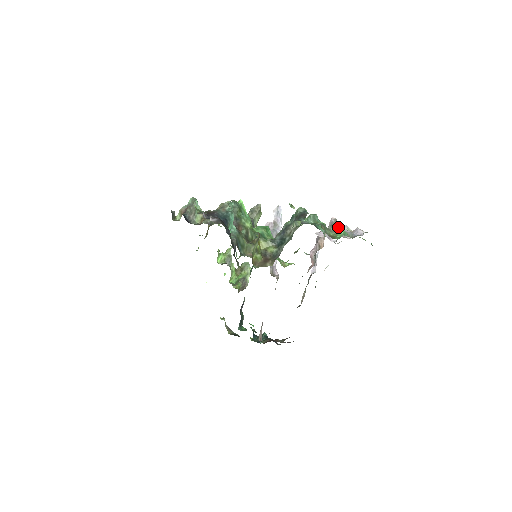
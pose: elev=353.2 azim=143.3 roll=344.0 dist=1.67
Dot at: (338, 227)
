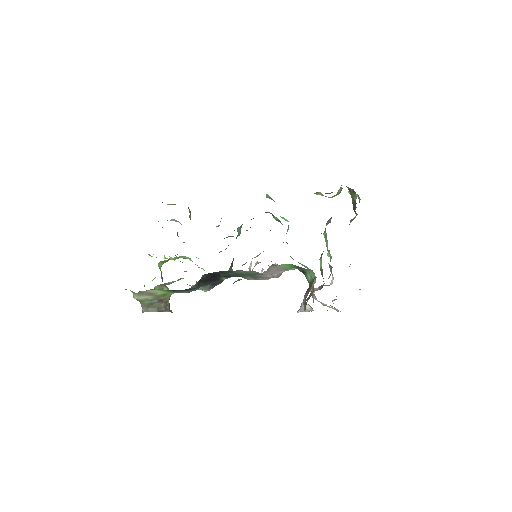
Dot at: occluded
